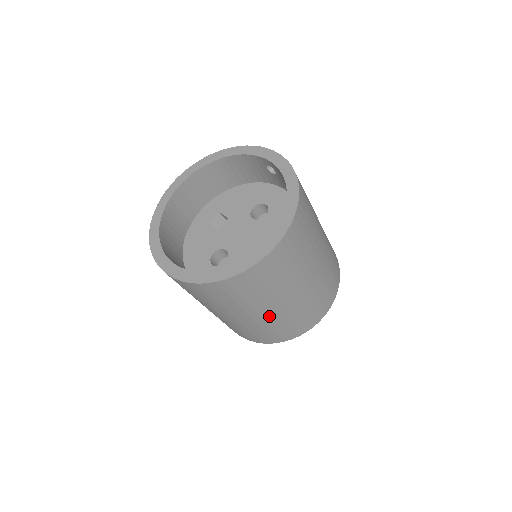
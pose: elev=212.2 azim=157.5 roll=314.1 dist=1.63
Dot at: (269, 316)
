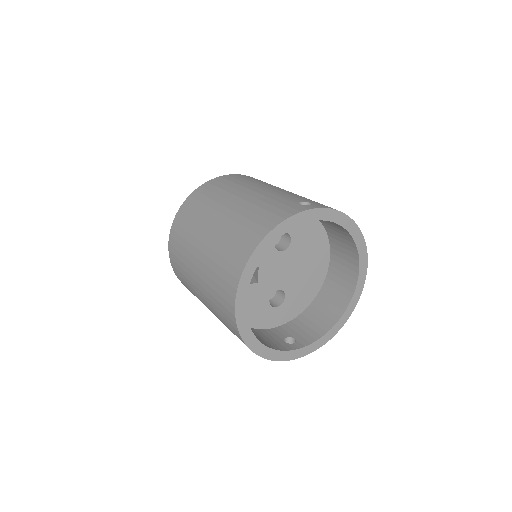
Dot at: occluded
